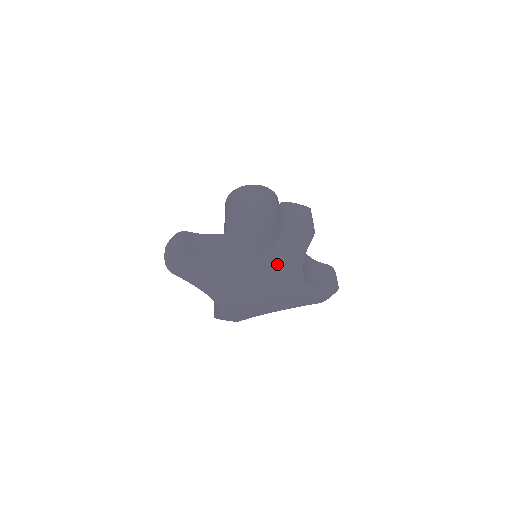
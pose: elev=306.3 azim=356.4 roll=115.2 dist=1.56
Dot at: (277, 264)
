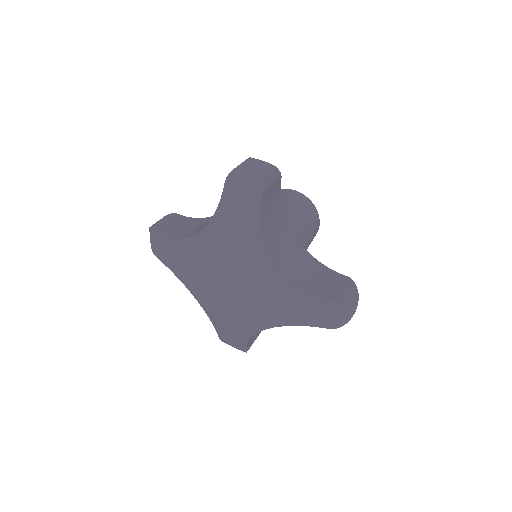
Dot at: (230, 234)
